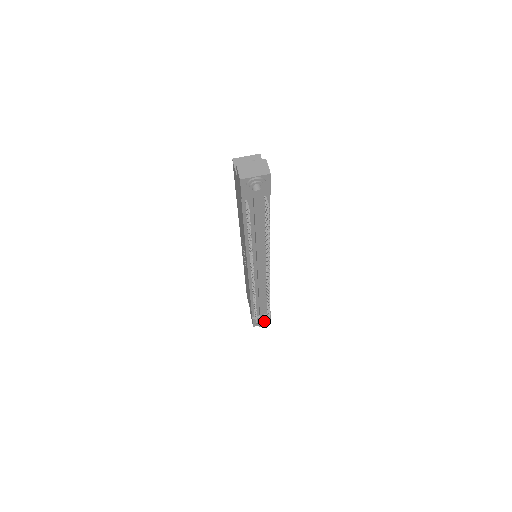
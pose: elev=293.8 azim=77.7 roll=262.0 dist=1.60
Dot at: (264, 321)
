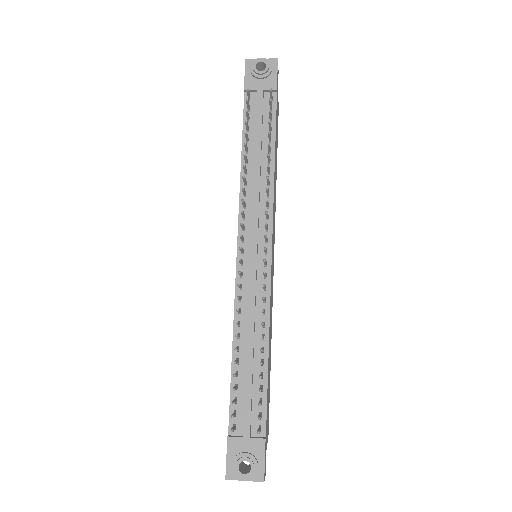
Dot at: (249, 456)
